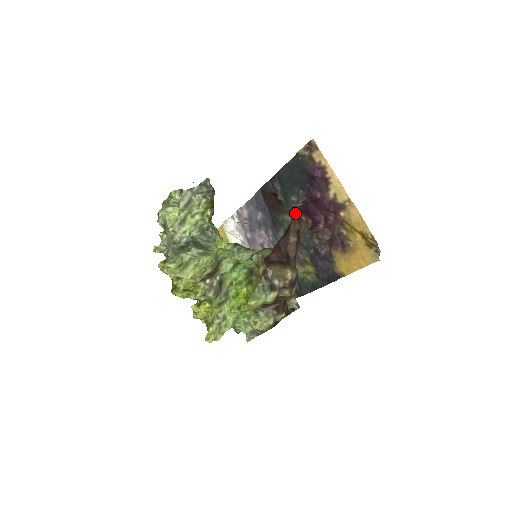
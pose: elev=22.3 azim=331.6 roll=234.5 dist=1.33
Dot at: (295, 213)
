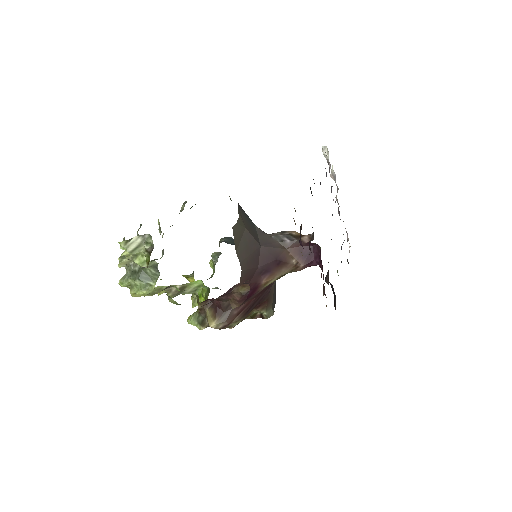
Dot at: occluded
